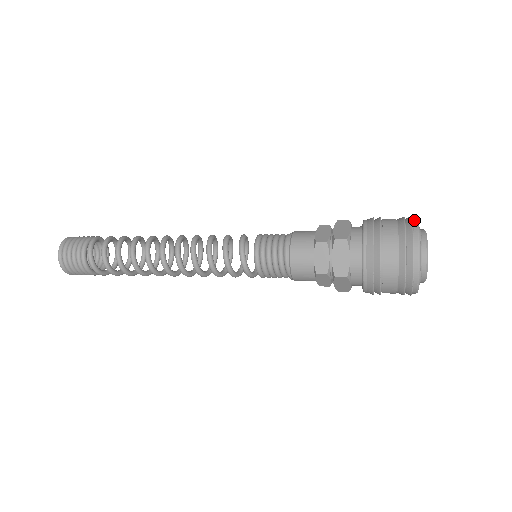
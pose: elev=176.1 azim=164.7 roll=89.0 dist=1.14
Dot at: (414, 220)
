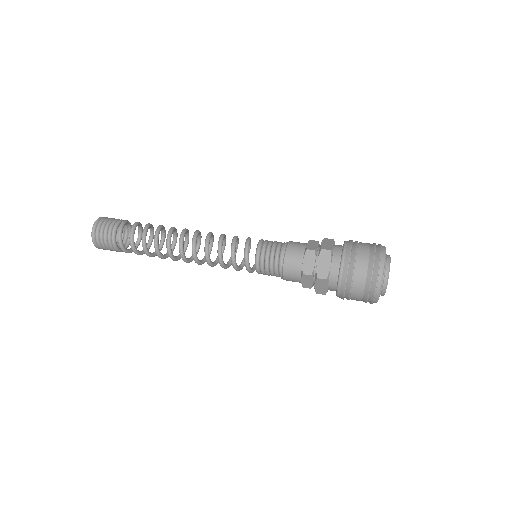
Dot at: (383, 246)
